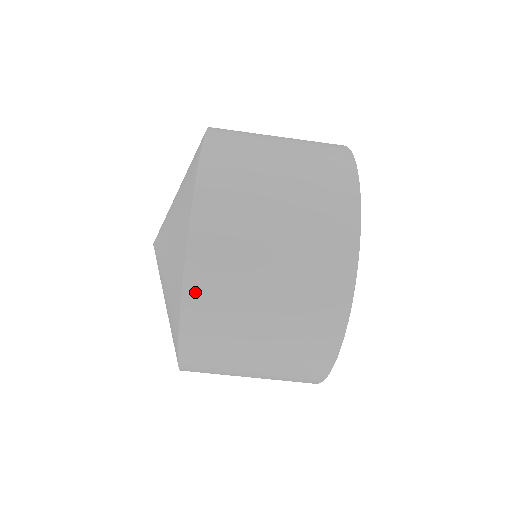
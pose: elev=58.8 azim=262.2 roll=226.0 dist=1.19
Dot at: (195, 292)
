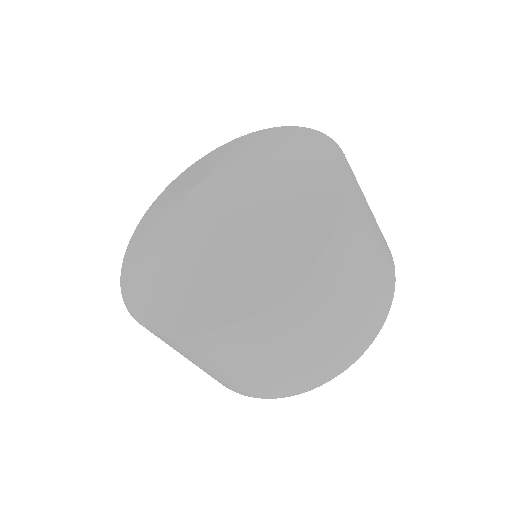
Dot at: (177, 341)
